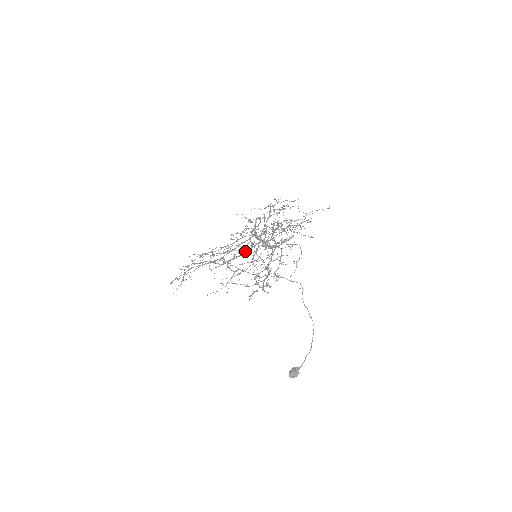
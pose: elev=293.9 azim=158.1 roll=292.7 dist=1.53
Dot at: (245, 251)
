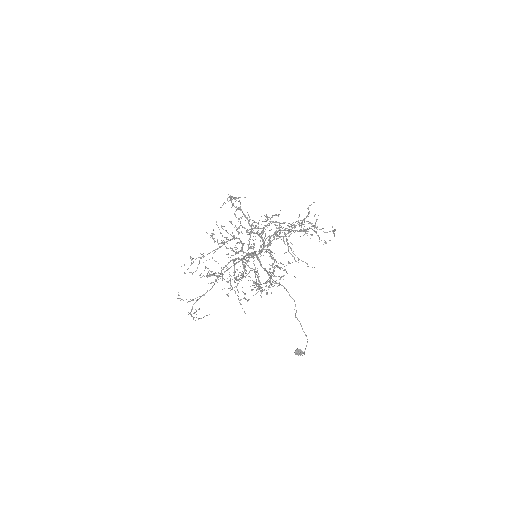
Dot at: (255, 233)
